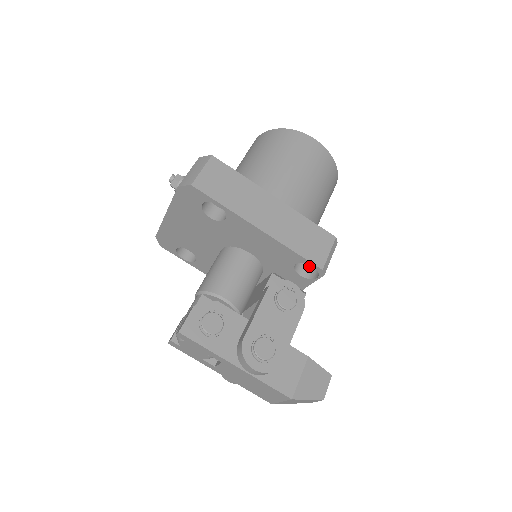
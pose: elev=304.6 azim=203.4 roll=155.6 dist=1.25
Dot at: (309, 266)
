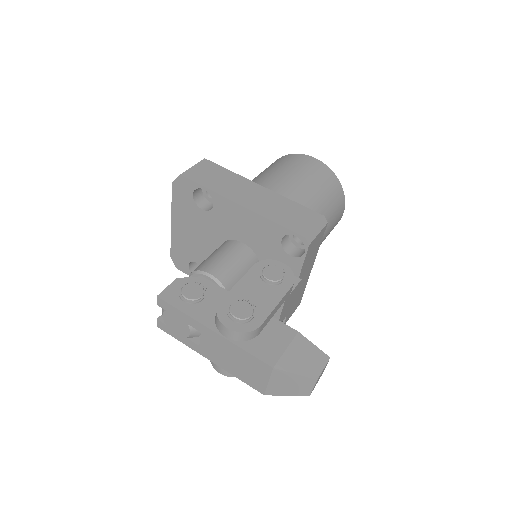
Dot at: (301, 249)
